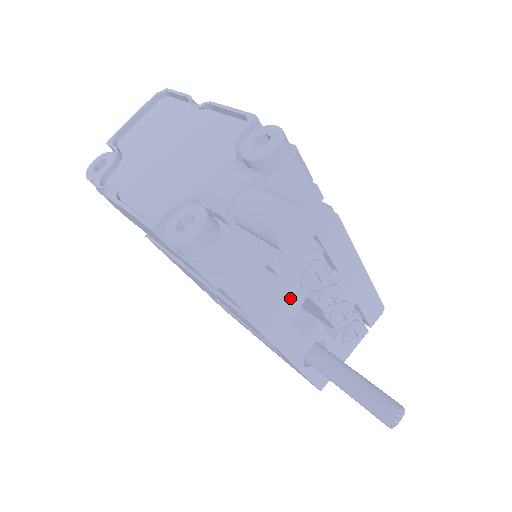
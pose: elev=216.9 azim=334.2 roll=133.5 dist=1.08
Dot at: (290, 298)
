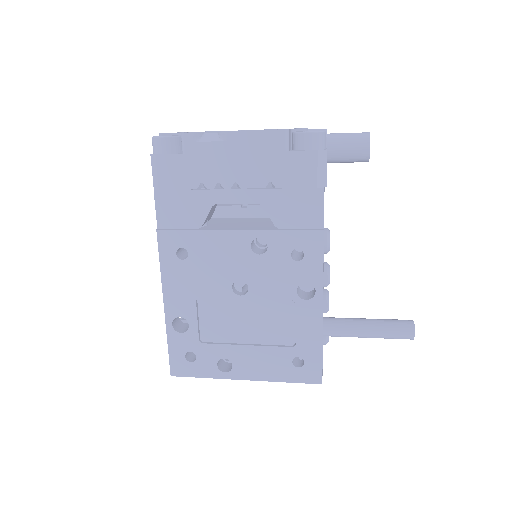
Dot at: occluded
